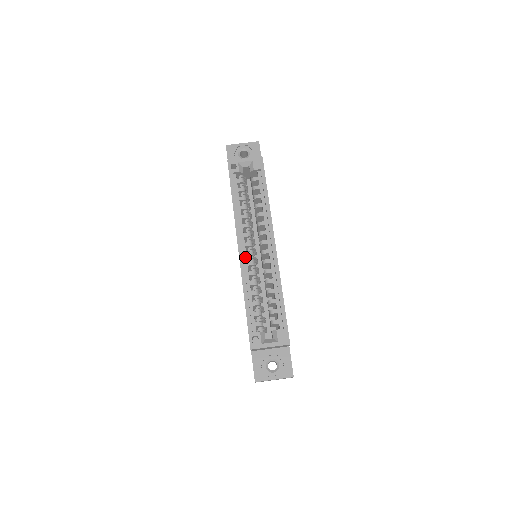
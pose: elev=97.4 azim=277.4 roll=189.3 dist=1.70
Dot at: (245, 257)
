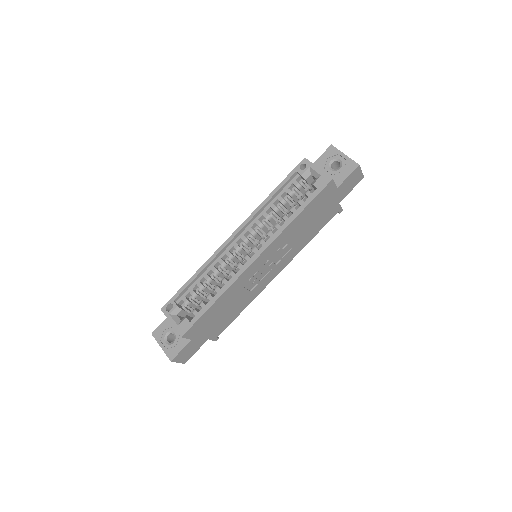
Dot at: (231, 246)
